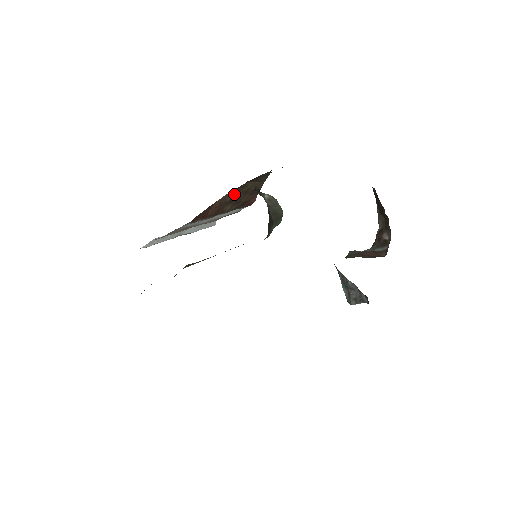
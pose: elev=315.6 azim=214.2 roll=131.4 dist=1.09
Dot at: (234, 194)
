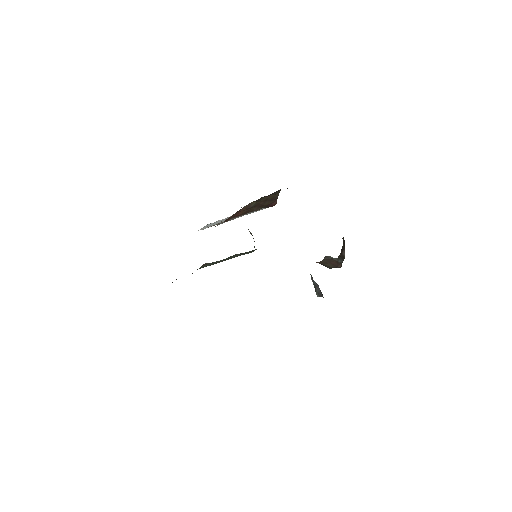
Dot at: (255, 203)
